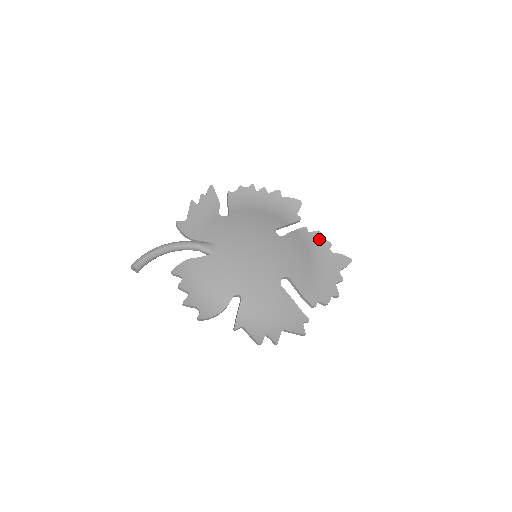
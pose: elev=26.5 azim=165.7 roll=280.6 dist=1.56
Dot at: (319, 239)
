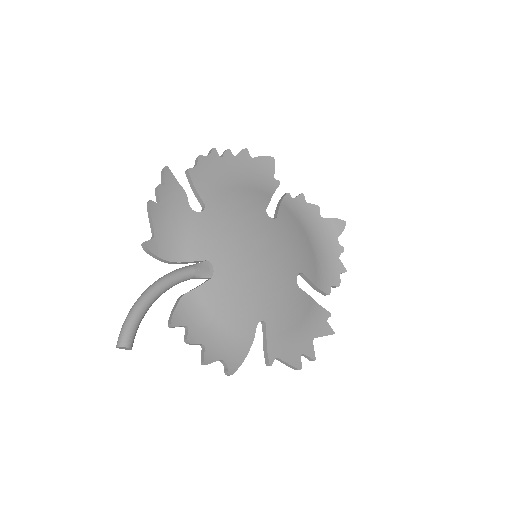
Dot at: (305, 205)
